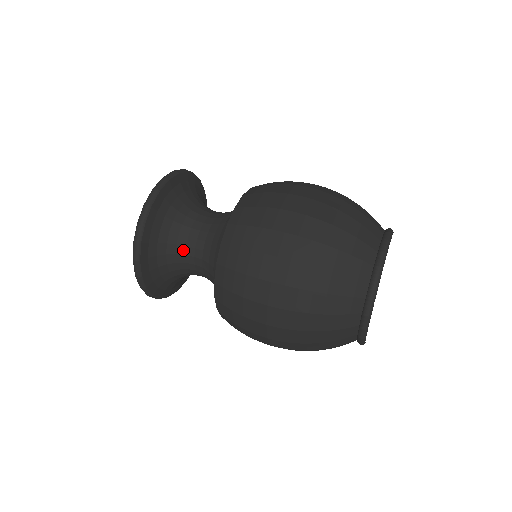
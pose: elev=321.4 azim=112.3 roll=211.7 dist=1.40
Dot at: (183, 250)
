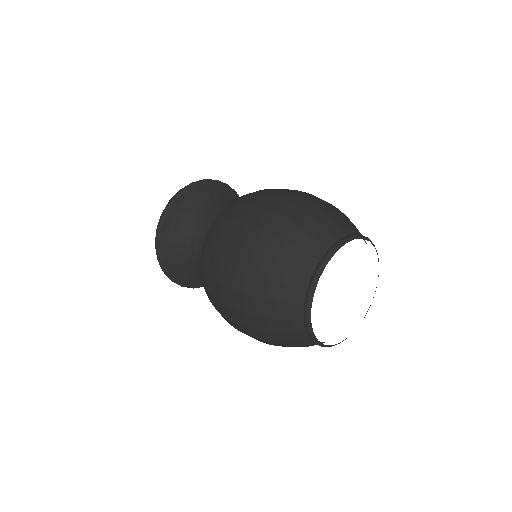
Dot at: (196, 250)
